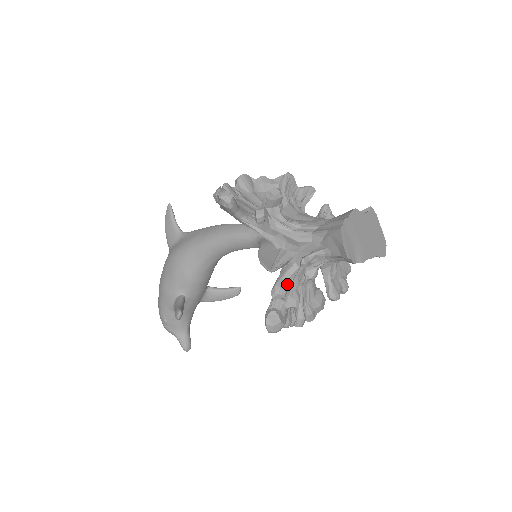
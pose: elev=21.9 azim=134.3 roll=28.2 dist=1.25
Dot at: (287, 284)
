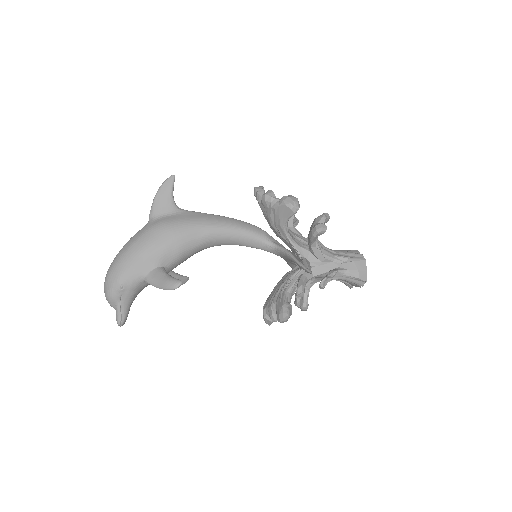
Dot at: occluded
